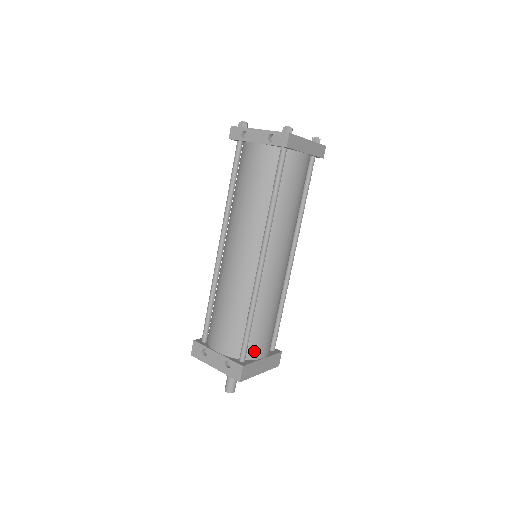
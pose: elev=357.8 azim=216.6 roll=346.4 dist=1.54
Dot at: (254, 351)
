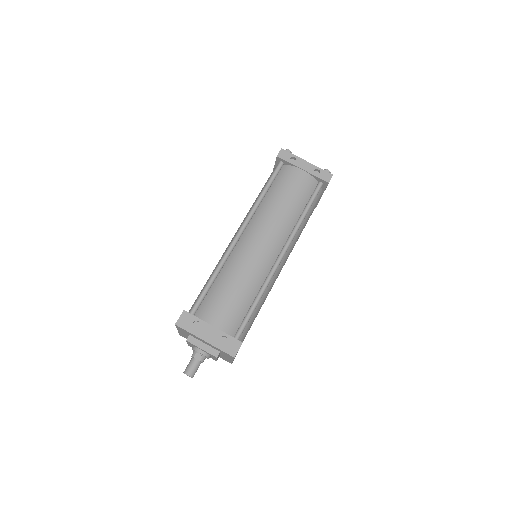
Dot at: (242, 335)
